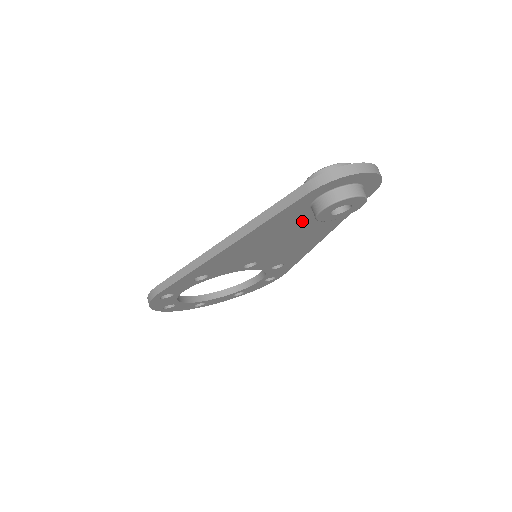
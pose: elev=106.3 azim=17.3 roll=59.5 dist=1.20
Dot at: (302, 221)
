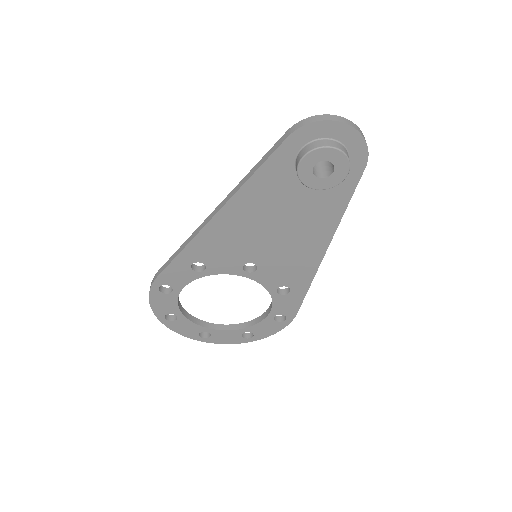
Dot at: (292, 195)
